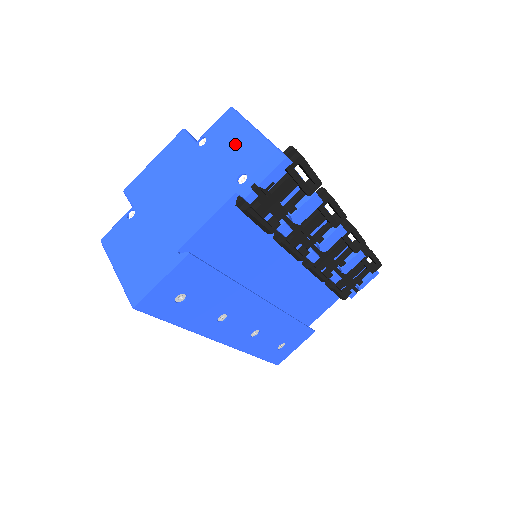
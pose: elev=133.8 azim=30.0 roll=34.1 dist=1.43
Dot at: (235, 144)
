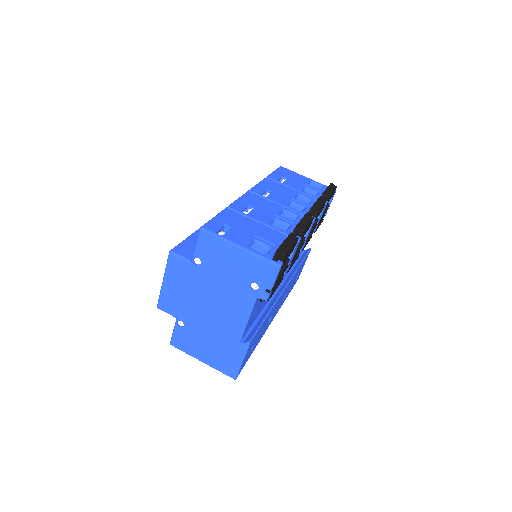
Dot at: (229, 261)
